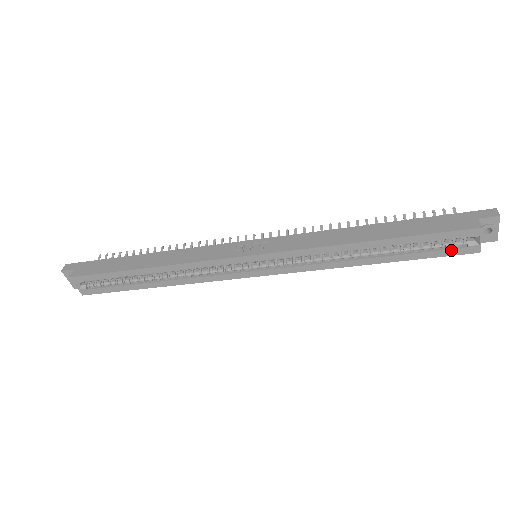
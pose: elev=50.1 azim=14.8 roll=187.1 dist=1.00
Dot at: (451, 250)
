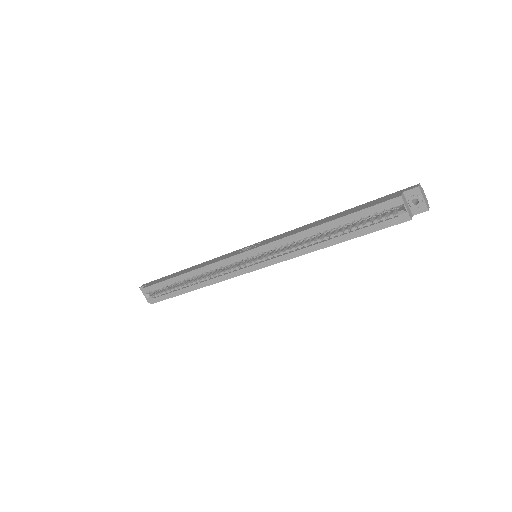
Dot at: (387, 221)
